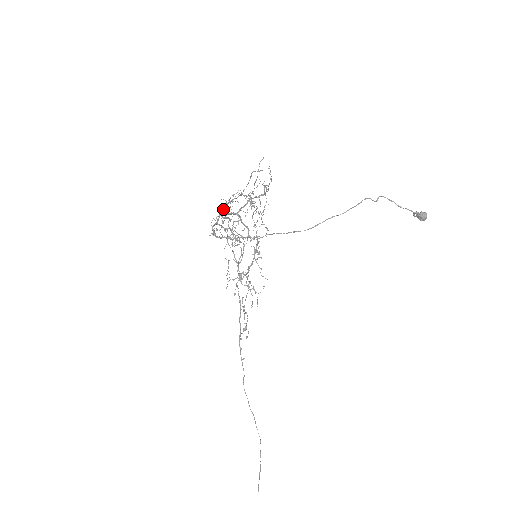
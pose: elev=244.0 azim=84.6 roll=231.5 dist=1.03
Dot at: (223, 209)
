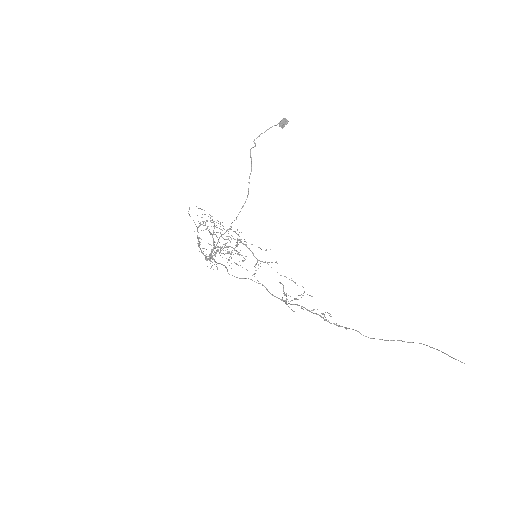
Dot at: (197, 243)
